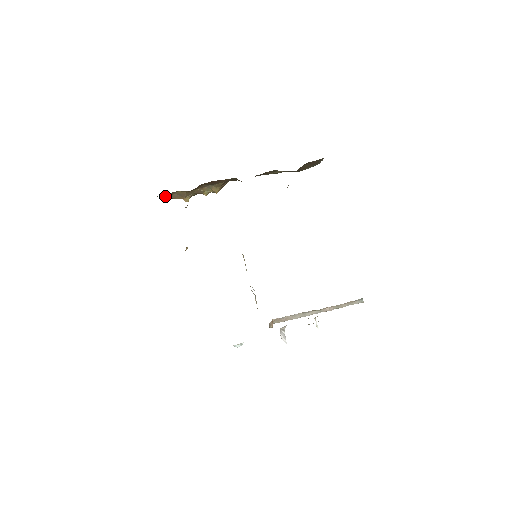
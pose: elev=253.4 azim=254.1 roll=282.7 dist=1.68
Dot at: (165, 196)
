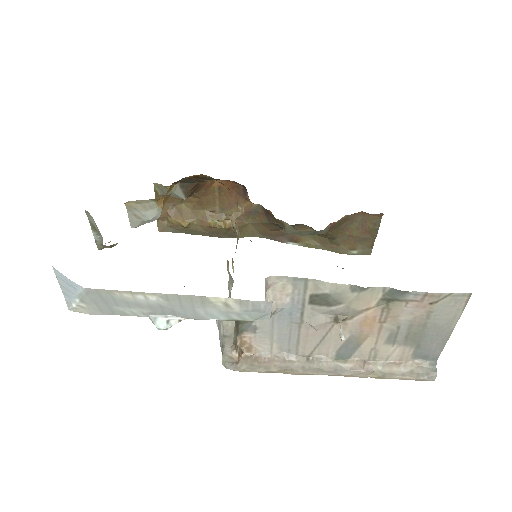
Dot at: occluded
